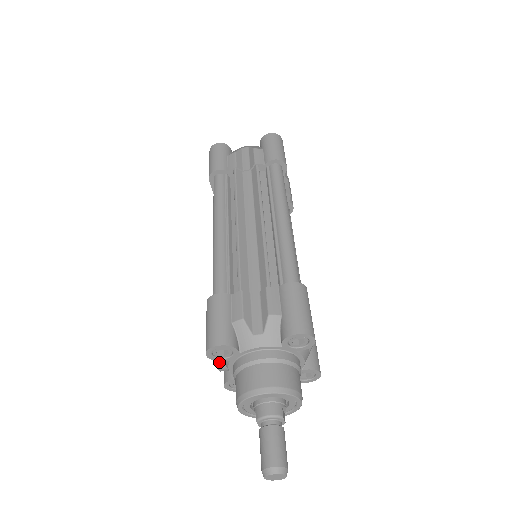
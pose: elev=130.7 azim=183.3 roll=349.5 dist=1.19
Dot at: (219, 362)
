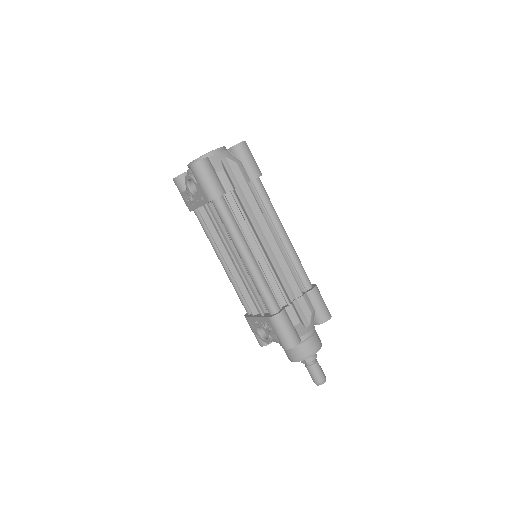
Dot at: (271, 341)
